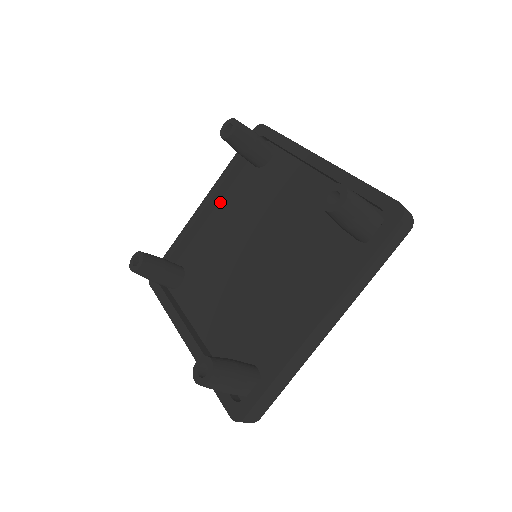
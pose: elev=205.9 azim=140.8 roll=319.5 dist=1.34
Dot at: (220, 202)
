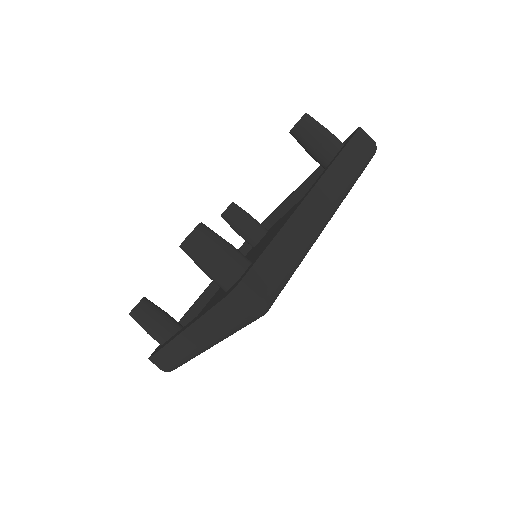
Dot at: occluded
